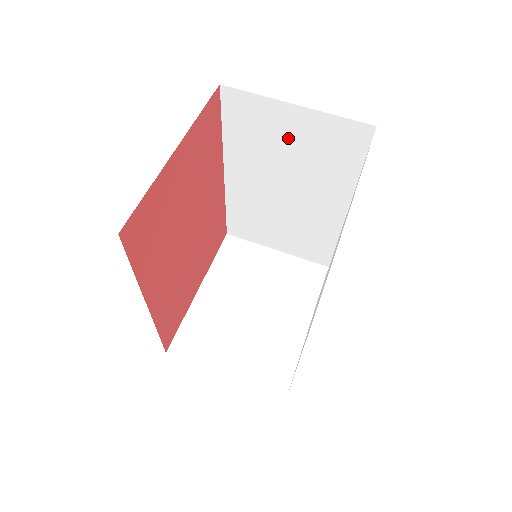
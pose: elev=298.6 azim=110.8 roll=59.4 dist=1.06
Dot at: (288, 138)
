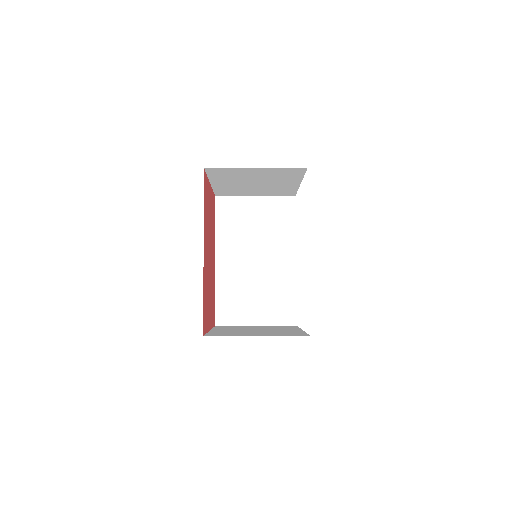
Dot at: (254, 218)
